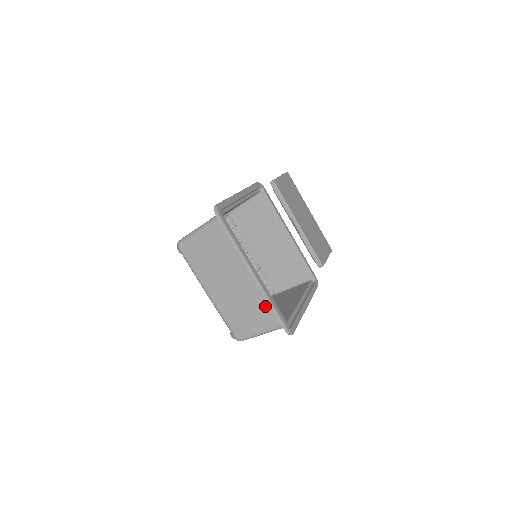
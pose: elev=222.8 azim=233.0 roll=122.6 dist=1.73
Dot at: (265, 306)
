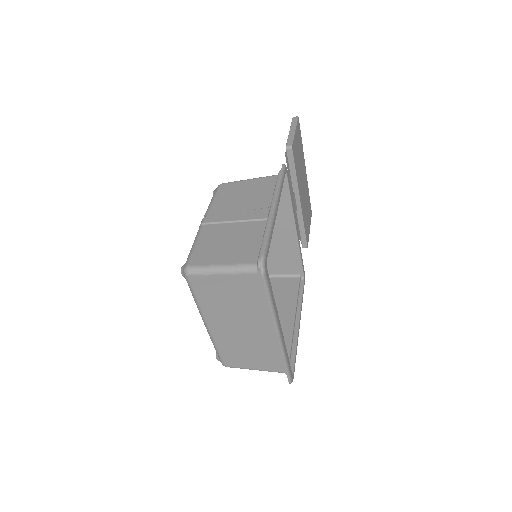
Dot at: (275, 355)
